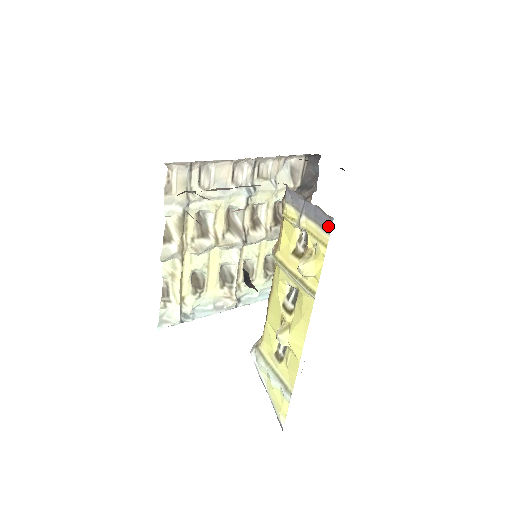
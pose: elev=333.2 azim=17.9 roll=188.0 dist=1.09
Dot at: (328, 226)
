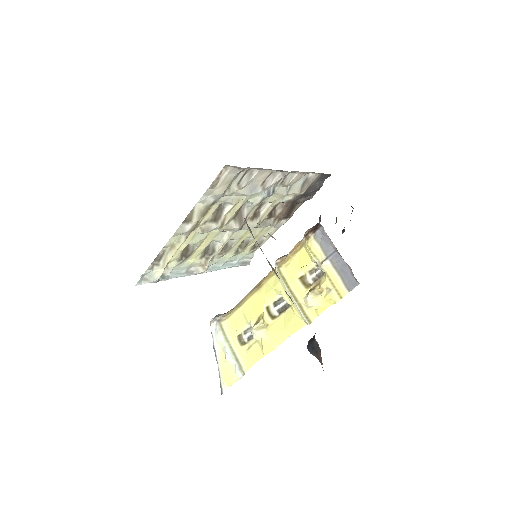
Dot at: (351, 285)
